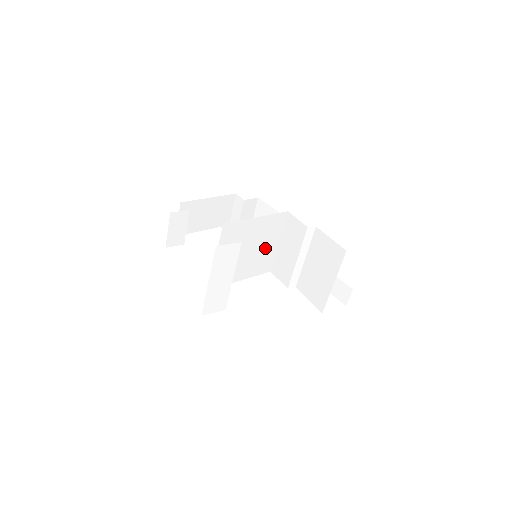
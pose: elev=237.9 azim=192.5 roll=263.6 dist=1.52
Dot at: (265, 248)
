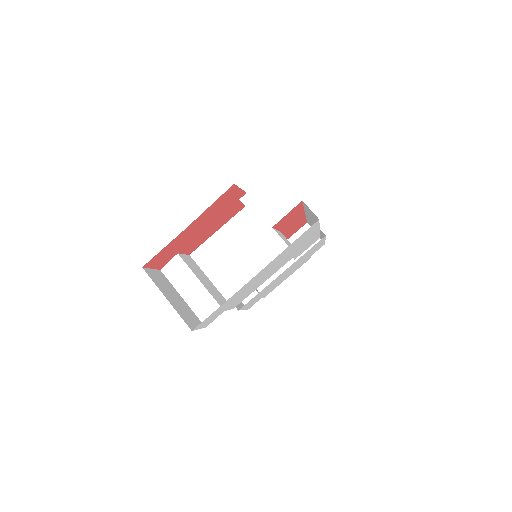
Dot at: (258, 244)
